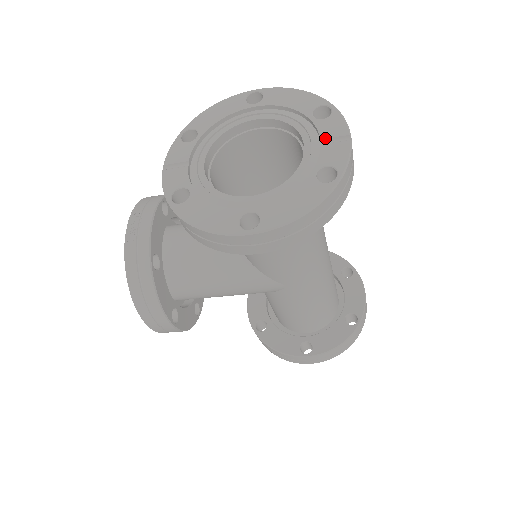
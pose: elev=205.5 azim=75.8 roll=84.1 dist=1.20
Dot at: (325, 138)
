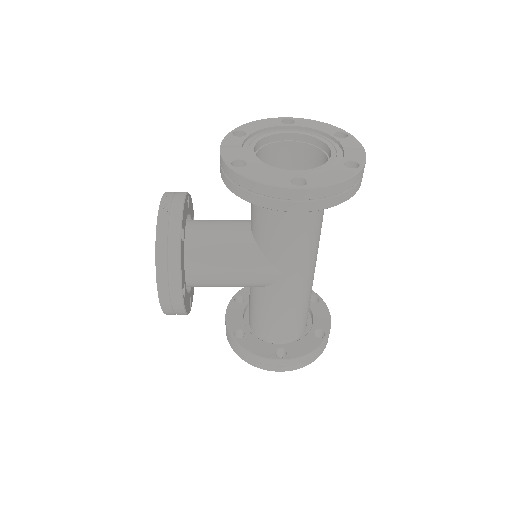
Dot at: (346, 147)
